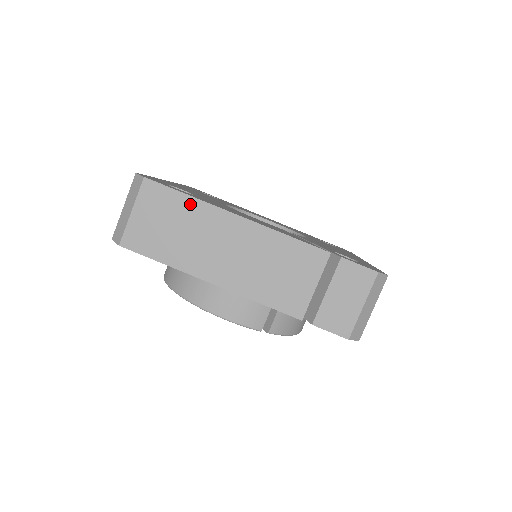
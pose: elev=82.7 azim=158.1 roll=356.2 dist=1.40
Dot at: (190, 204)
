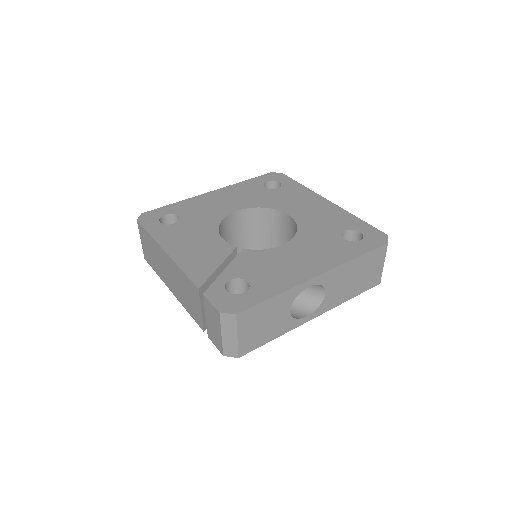
Dot at: (151, 240)
